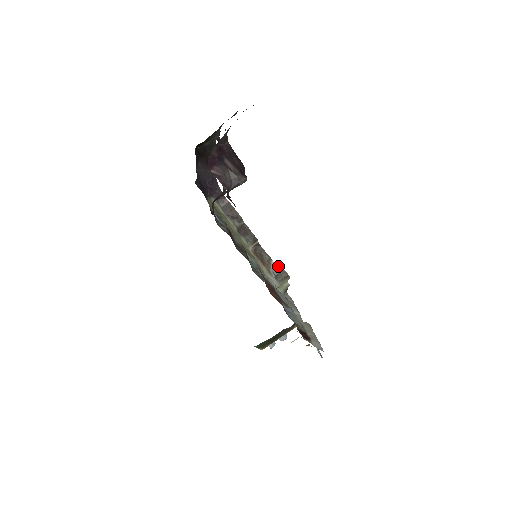
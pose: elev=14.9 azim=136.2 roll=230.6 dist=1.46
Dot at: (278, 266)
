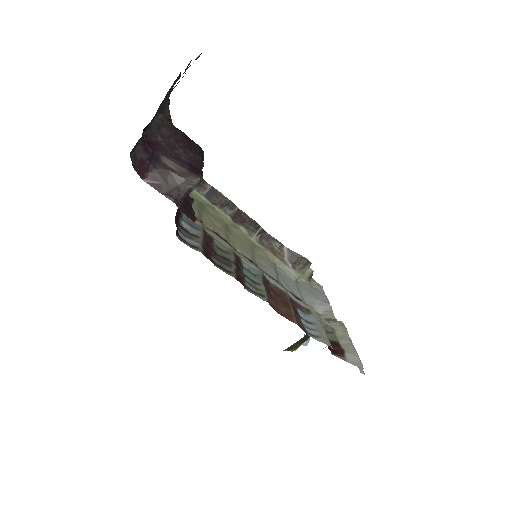
Dot at: (293, 252)
